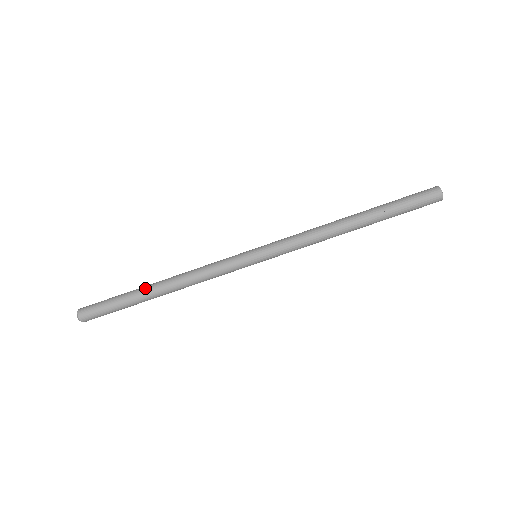
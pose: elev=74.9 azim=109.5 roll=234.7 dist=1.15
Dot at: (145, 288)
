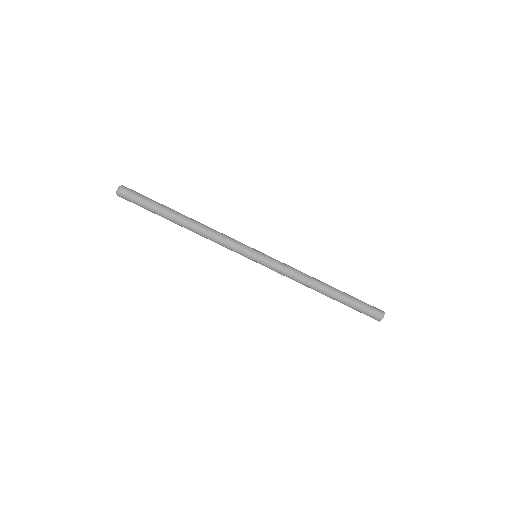
Dot at: (174, 216)
